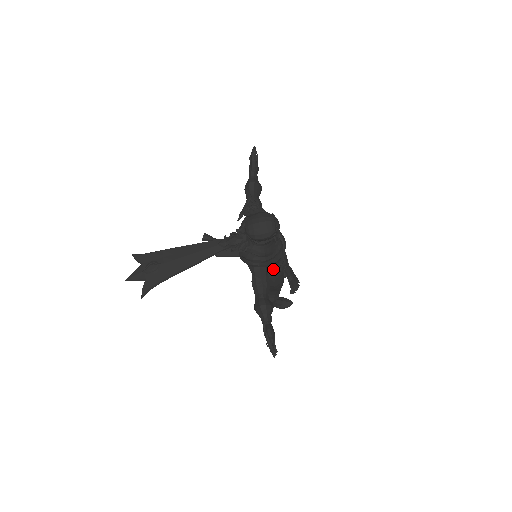
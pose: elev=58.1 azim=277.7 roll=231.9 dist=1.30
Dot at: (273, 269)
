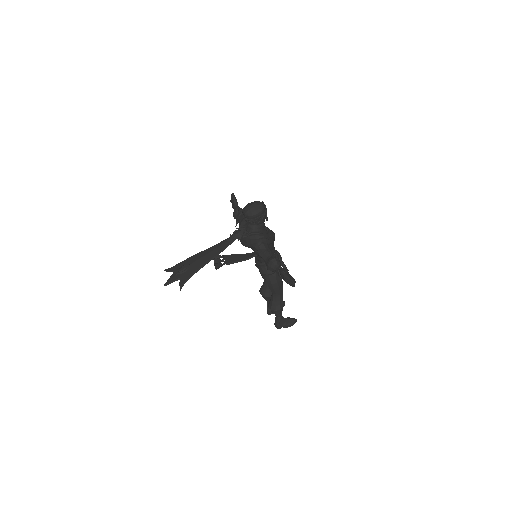
Dot at: occluded
